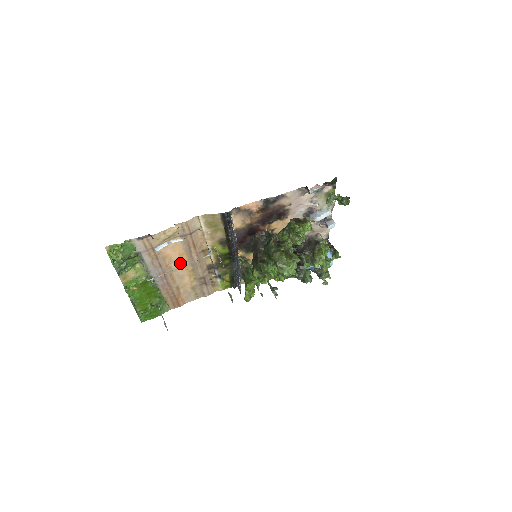
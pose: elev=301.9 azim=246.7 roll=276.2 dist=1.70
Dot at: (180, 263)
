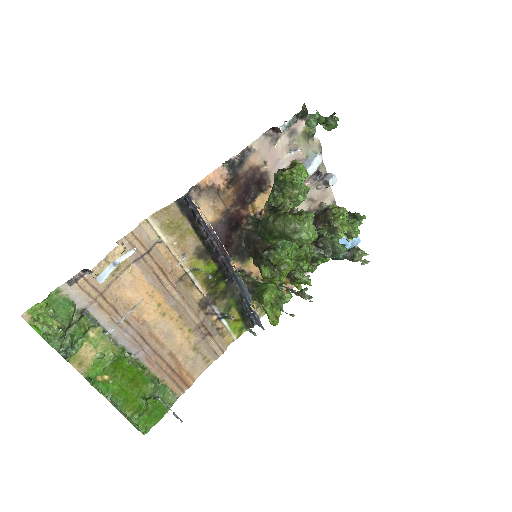
Dot at: (156, 310)
